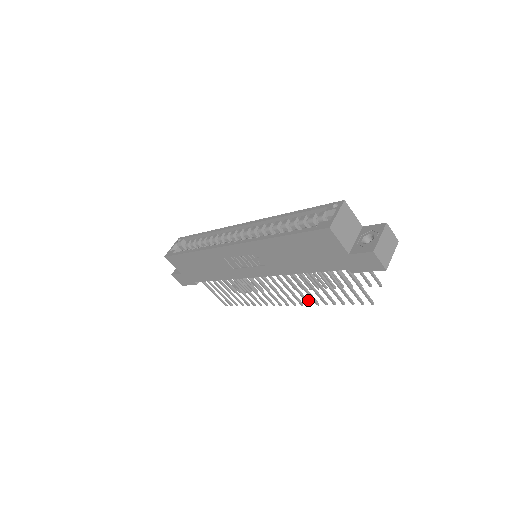
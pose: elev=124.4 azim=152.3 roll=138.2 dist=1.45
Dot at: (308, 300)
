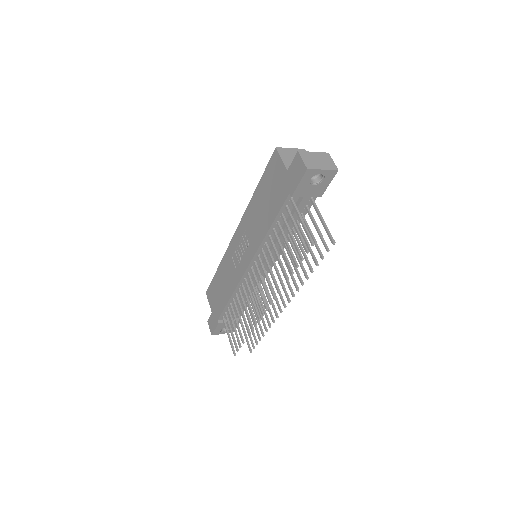
Dot at: (278, 287)
